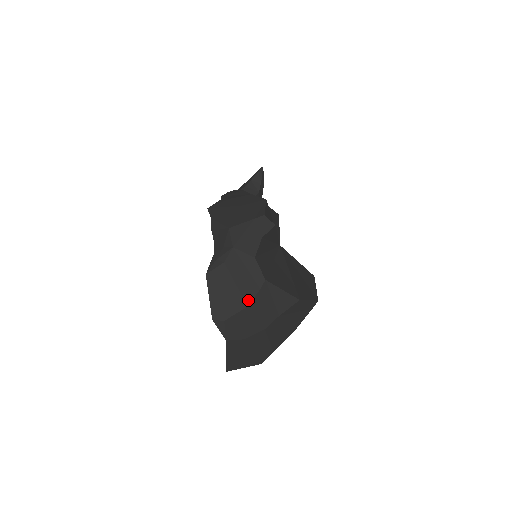
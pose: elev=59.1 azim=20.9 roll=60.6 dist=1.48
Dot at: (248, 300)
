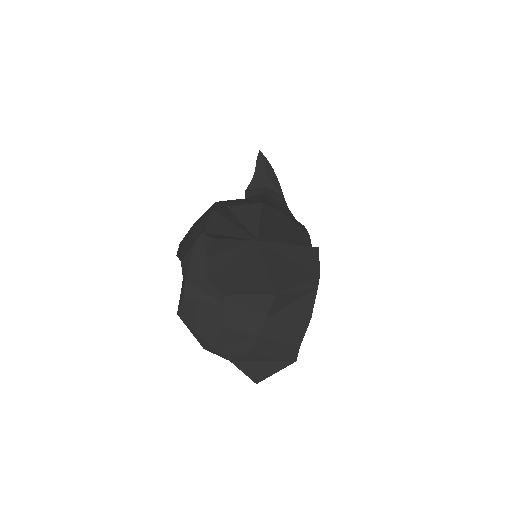
Dot at: (220, 321)
